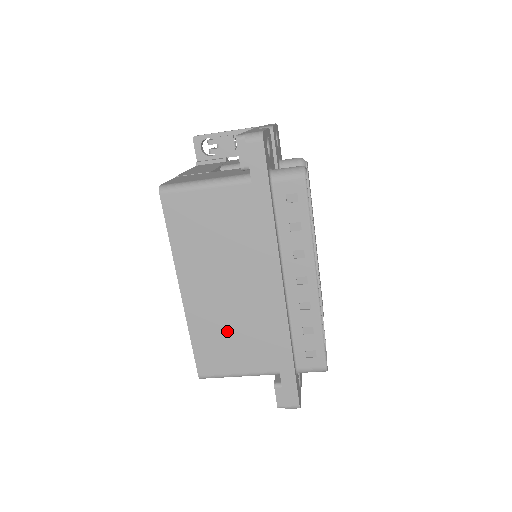
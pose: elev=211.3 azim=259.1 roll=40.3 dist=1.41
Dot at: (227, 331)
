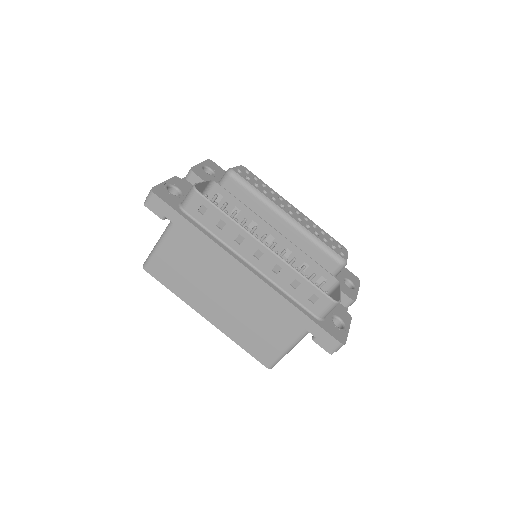
Dot at: (252, 324)
